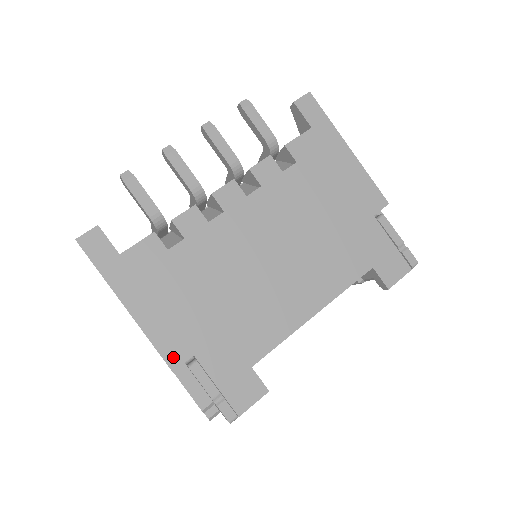
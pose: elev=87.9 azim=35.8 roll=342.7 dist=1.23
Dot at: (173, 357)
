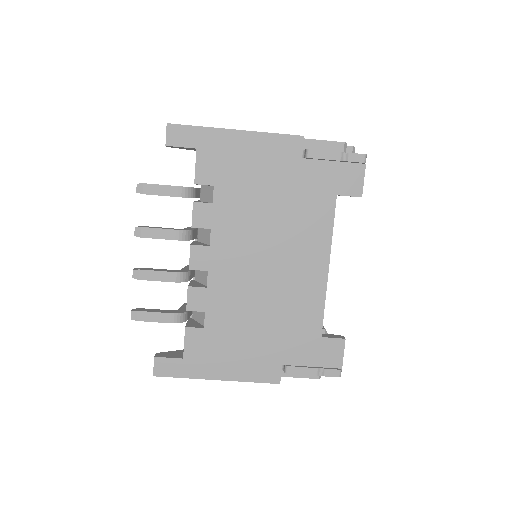
Dot at: (272, 377)
